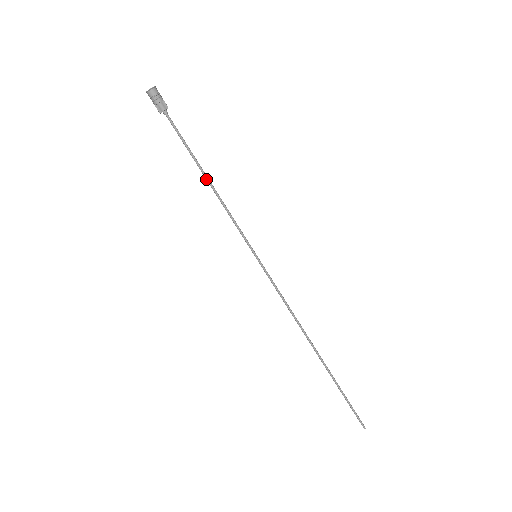
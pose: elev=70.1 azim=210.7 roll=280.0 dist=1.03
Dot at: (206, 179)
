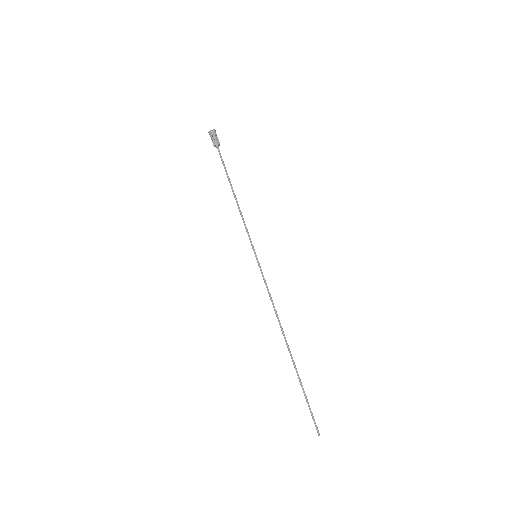
Dot at: (233, 193)
